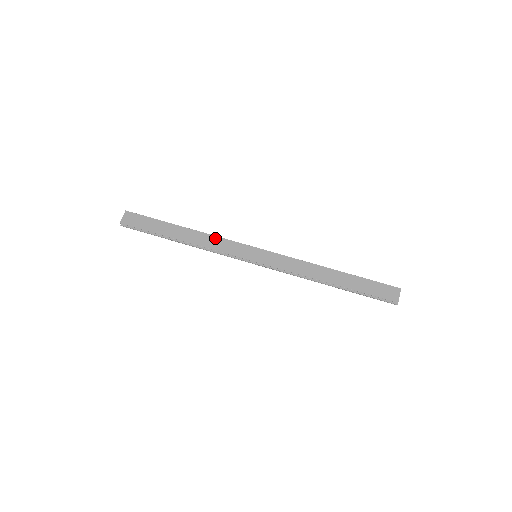
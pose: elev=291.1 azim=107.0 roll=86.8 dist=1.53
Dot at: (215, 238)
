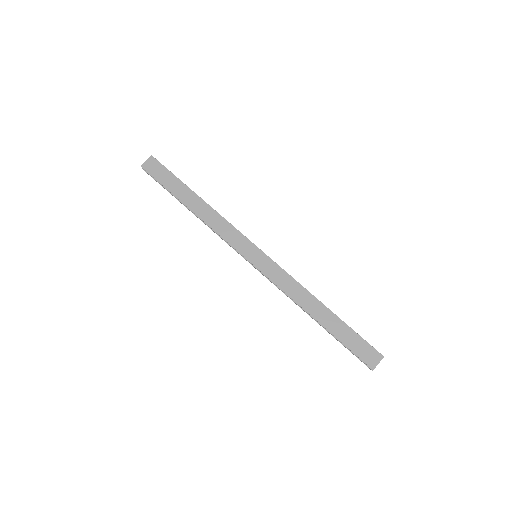
Dot at: (223, 221)
